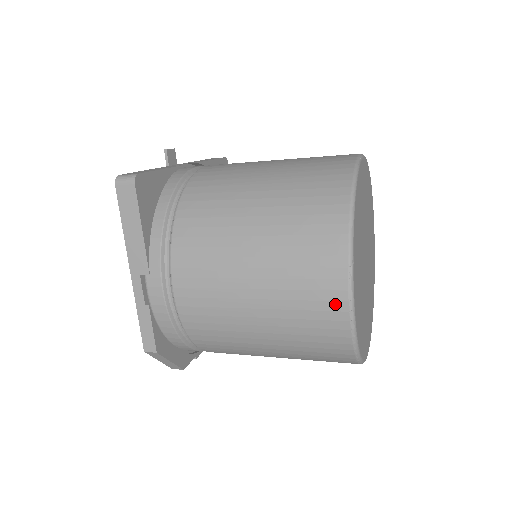
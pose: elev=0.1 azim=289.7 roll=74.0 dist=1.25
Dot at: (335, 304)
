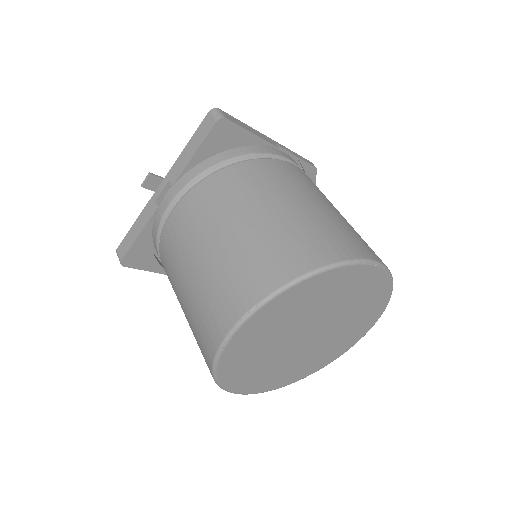
Dot at: occluded
